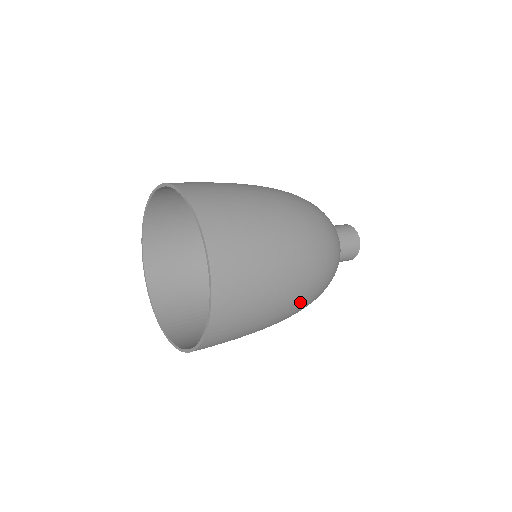
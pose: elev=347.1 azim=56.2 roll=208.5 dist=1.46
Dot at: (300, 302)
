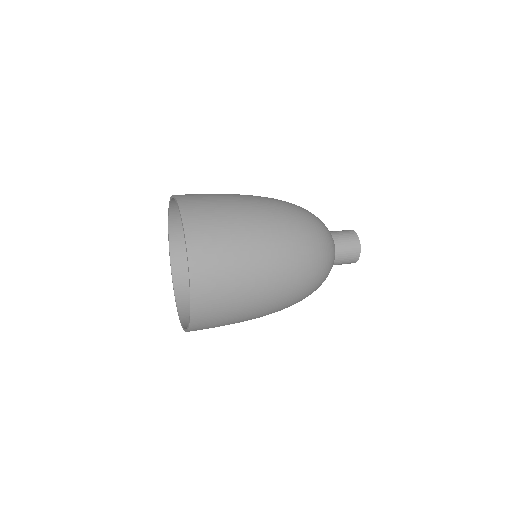
Dot at: (283, 244)
